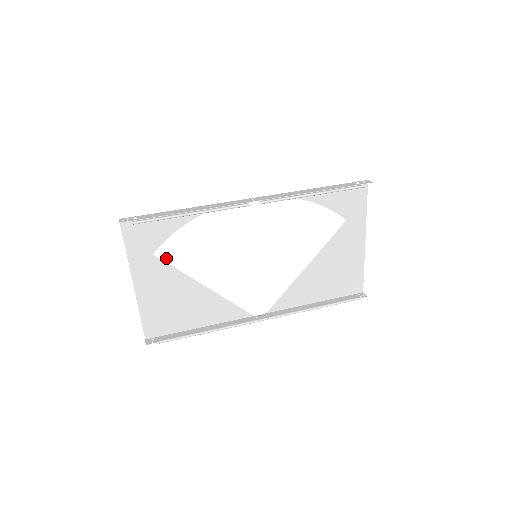
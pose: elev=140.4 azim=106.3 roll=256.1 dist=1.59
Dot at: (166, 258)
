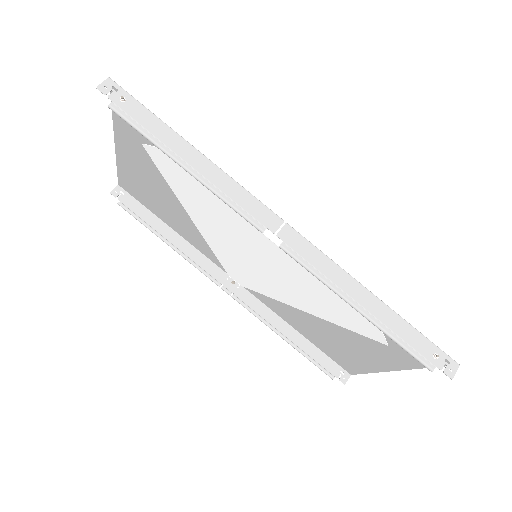
Dot at: (156, 160)
